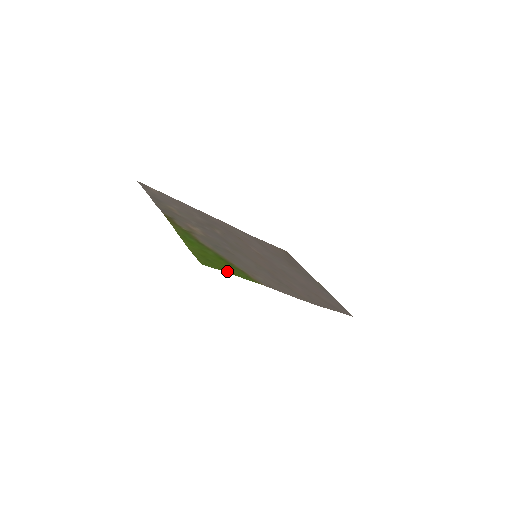
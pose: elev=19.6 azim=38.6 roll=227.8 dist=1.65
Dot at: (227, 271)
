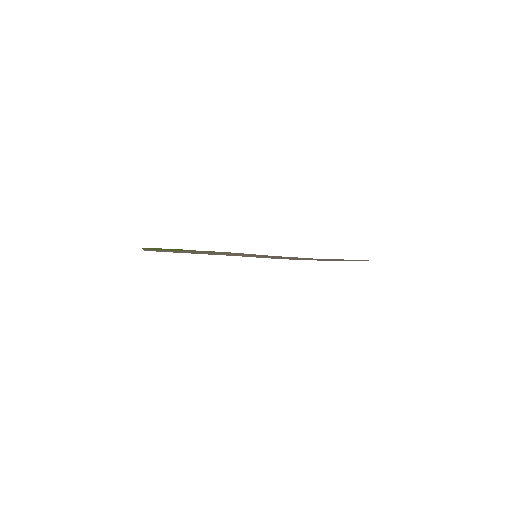
Dot at: occluded
